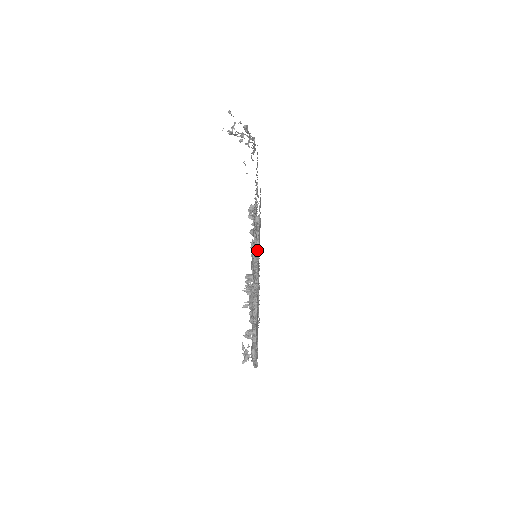
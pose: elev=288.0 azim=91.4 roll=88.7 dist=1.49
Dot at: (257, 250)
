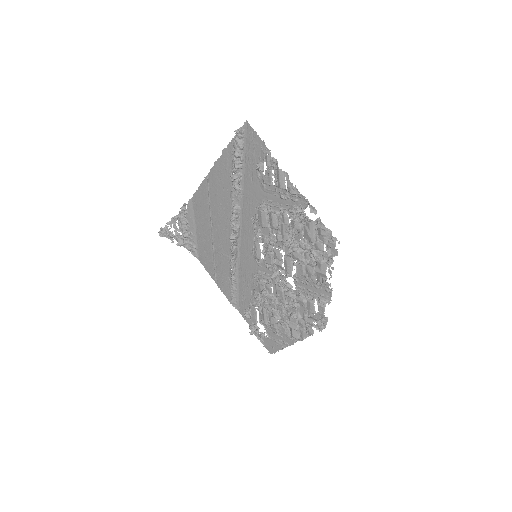
Dot at: (265, 284)
